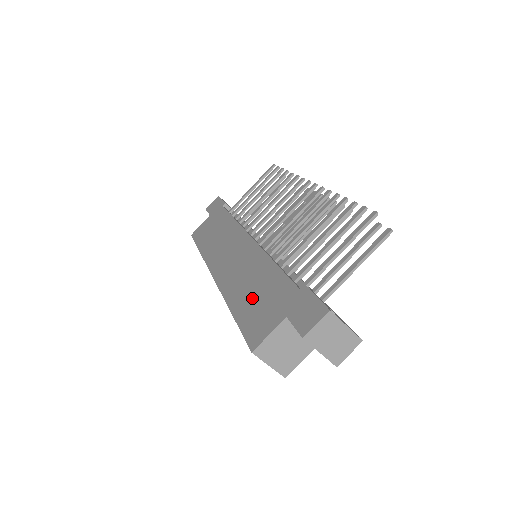
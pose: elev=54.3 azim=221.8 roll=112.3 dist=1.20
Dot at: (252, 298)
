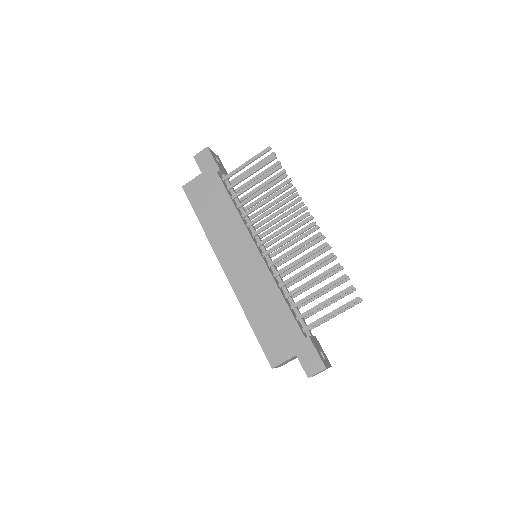
Dot at: (267, 322)
